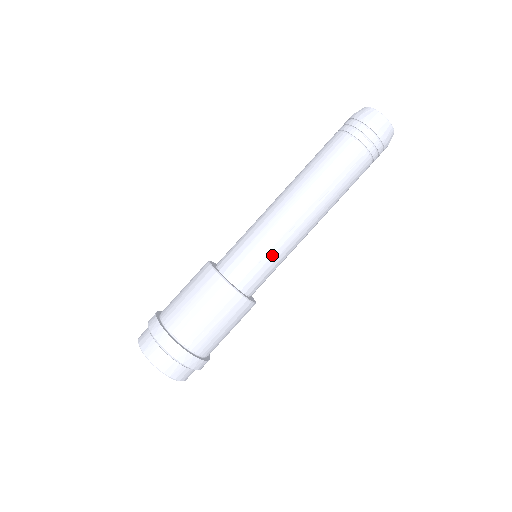
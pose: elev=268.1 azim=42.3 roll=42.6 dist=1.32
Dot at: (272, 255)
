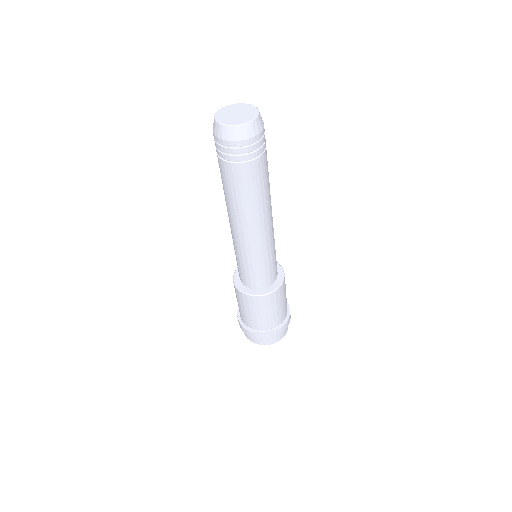
Dot at: (258, 263)
